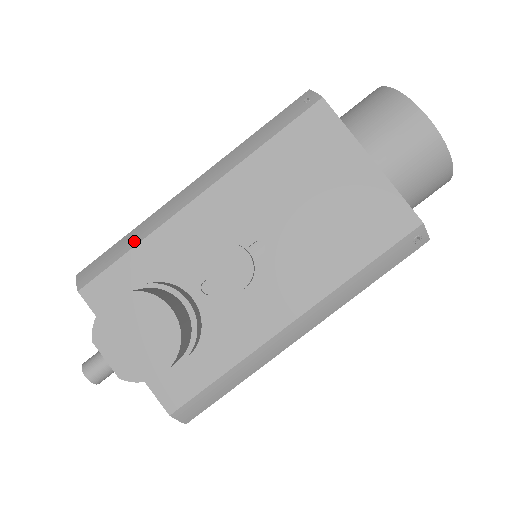
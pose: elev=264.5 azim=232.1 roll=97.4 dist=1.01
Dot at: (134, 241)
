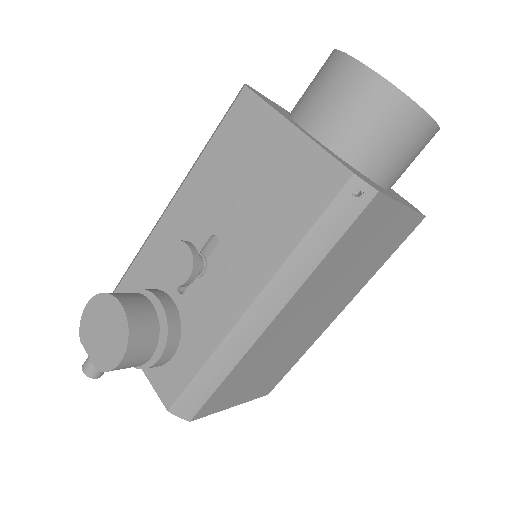
Dot at: (134, 259)
